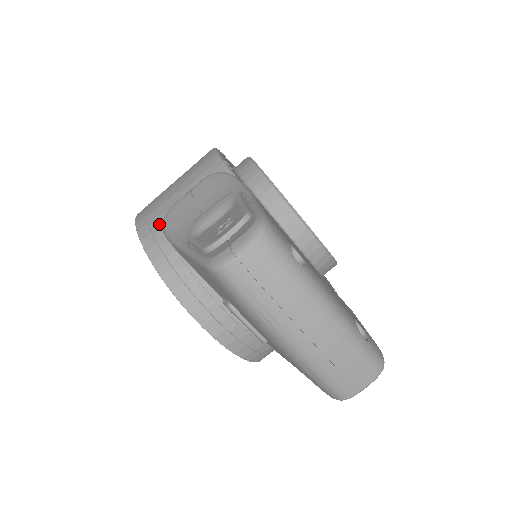
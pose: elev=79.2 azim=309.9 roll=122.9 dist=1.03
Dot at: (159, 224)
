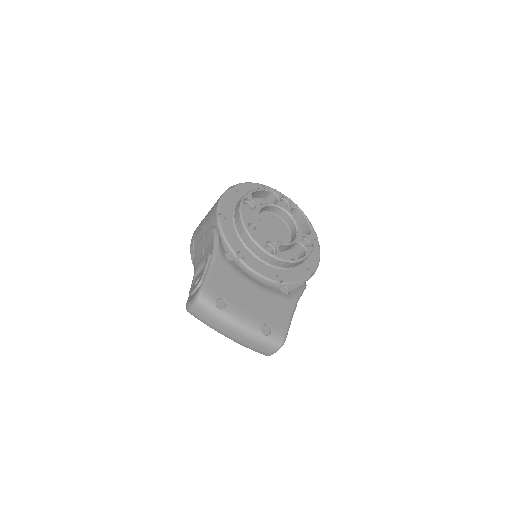
Dot at: occluded
